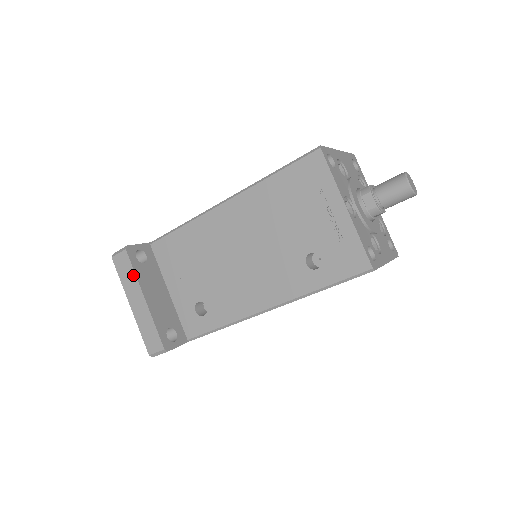
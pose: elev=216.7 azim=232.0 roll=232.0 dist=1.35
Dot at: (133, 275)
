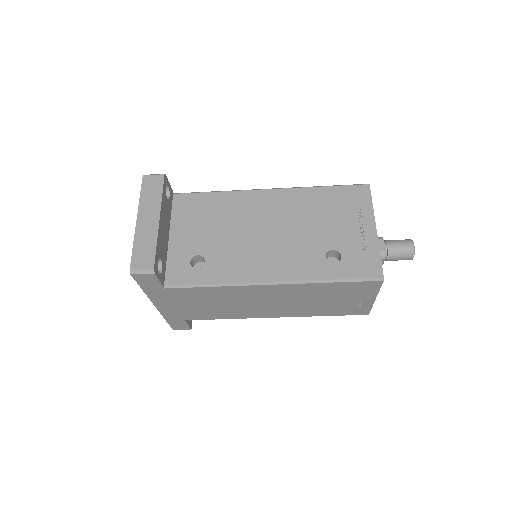
Dot at: (159, 196)
